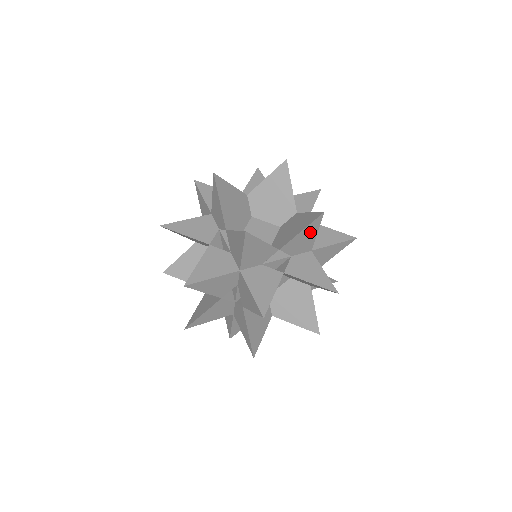
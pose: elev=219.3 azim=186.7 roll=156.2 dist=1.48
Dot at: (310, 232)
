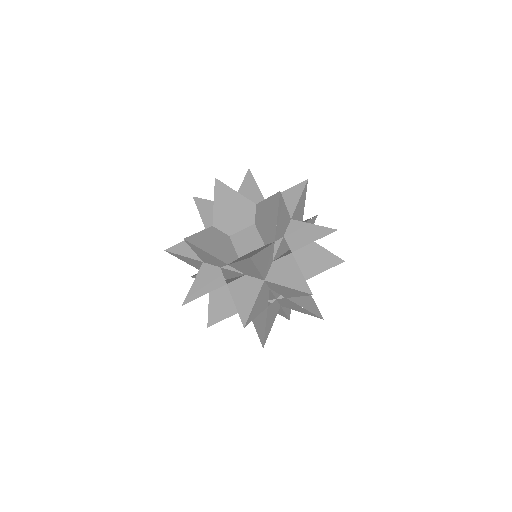
Dot at: (250, 266)
